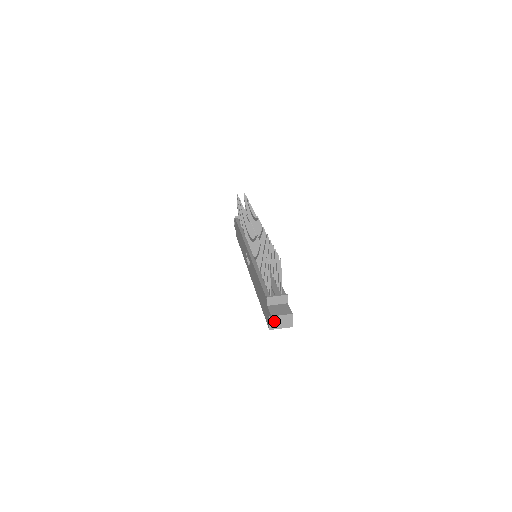
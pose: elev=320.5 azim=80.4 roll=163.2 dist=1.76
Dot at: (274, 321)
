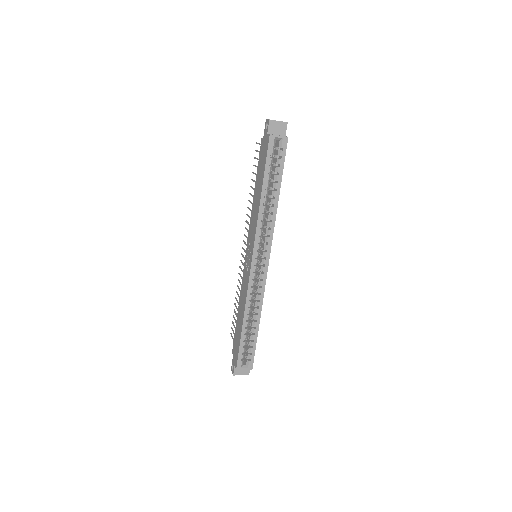
Dot at: occluded
